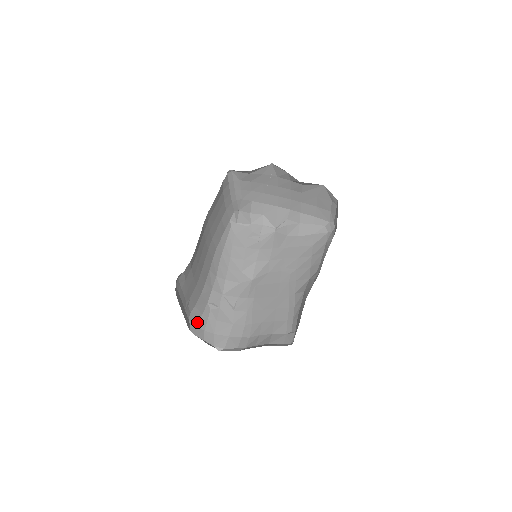
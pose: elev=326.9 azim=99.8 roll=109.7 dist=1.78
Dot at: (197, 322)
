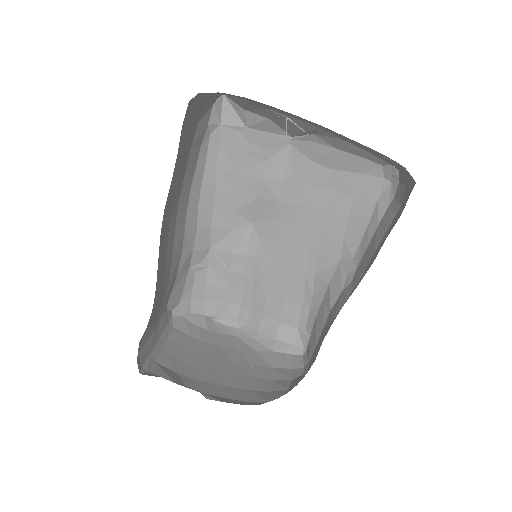
Dot at: (179, 298)
